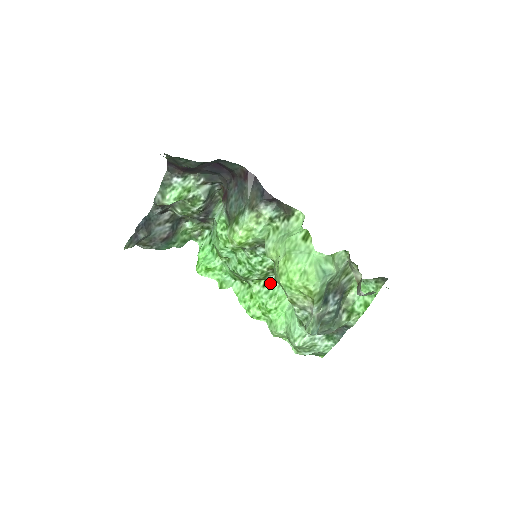
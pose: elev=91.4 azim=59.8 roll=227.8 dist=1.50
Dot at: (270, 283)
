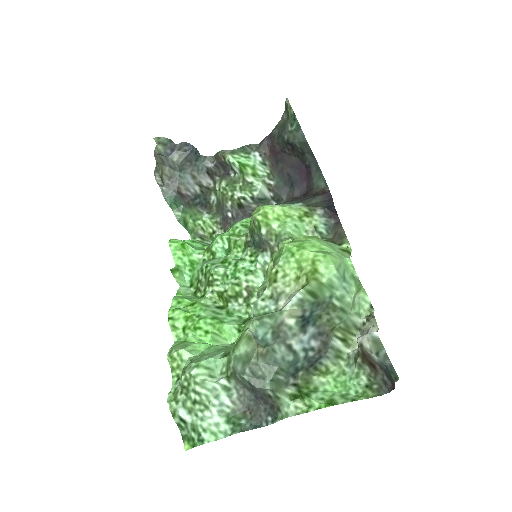
Dot at: (227, 311)
